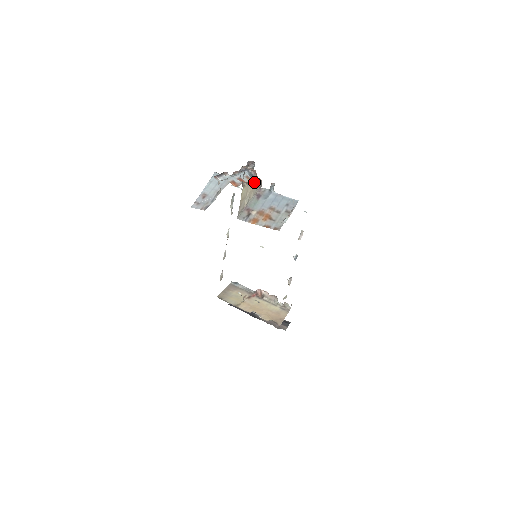
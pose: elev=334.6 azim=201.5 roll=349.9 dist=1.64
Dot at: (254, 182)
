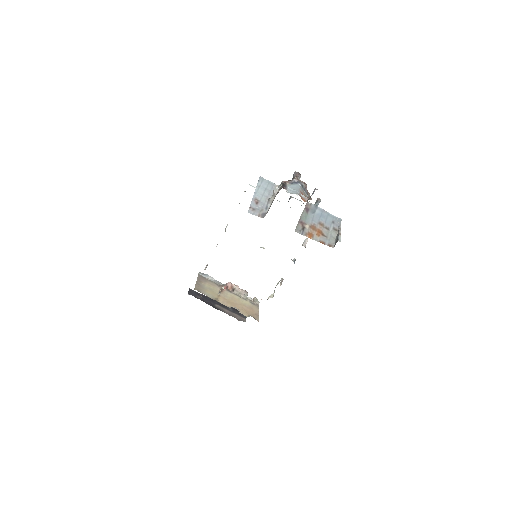
Dot at: (307, 196)
